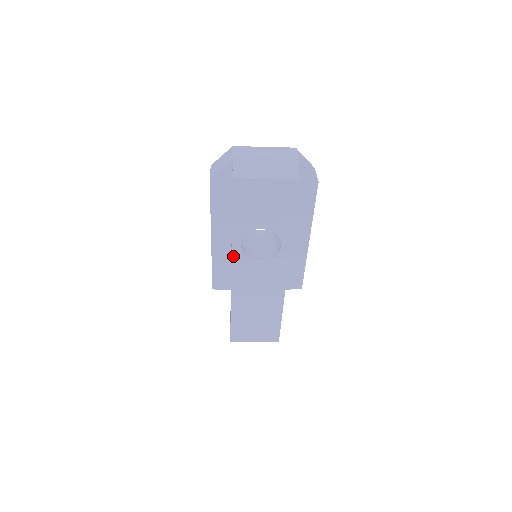
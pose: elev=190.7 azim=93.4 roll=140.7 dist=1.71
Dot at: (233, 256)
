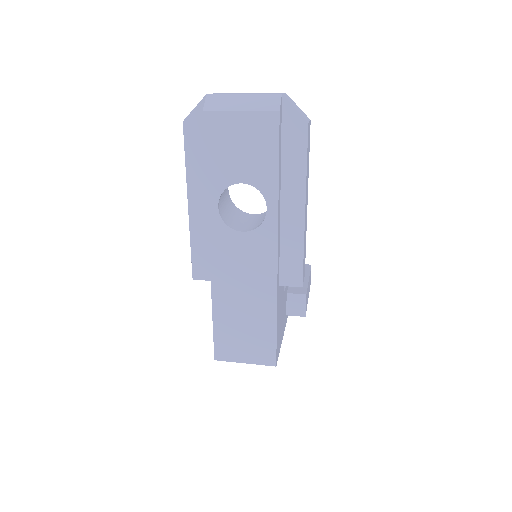
Dot at: (210, 224)
